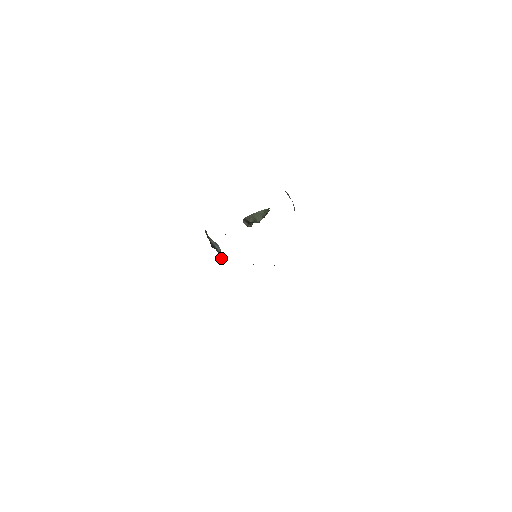
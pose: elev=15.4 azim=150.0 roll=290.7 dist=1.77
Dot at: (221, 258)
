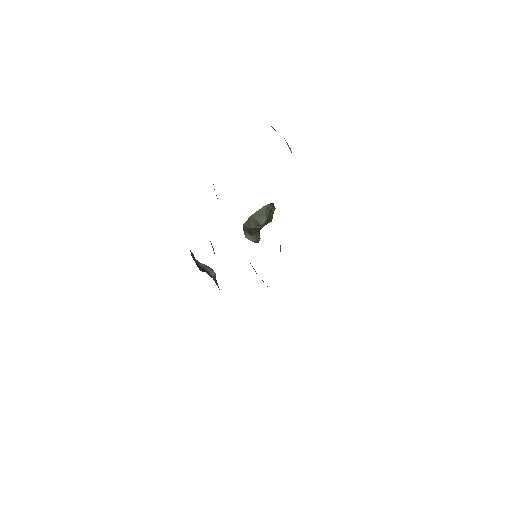
Dot at: (216, 283)
